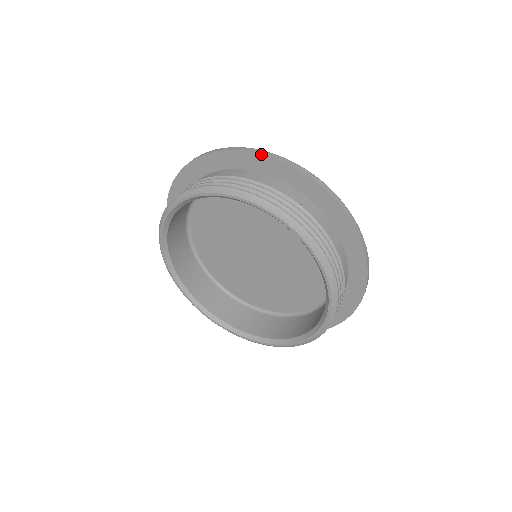
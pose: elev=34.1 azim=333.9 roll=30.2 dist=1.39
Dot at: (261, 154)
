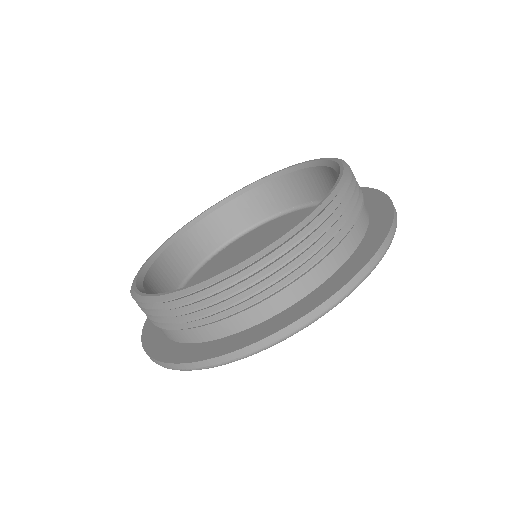
Dot at: occluded
